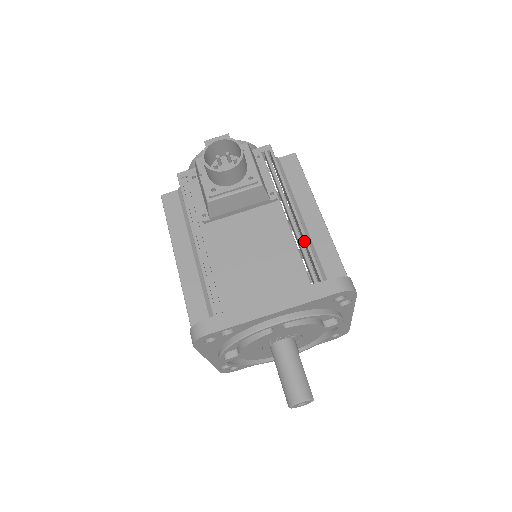
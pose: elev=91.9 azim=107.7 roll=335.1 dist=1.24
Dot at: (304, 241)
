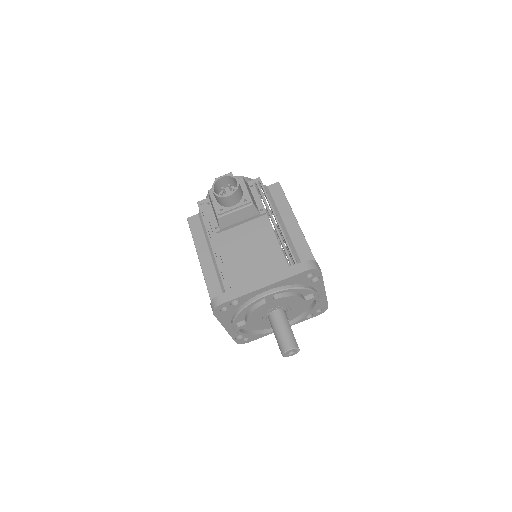
Dot at: occluded
